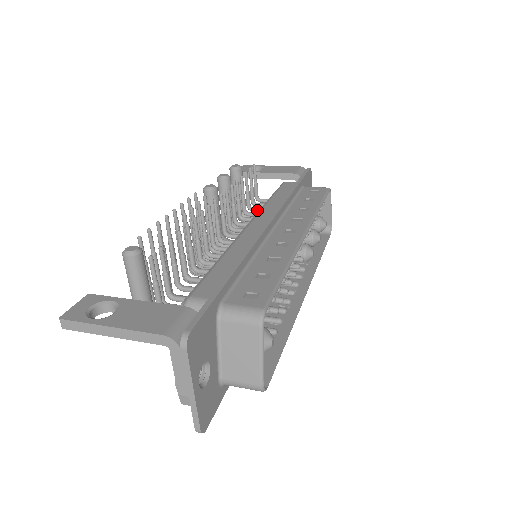
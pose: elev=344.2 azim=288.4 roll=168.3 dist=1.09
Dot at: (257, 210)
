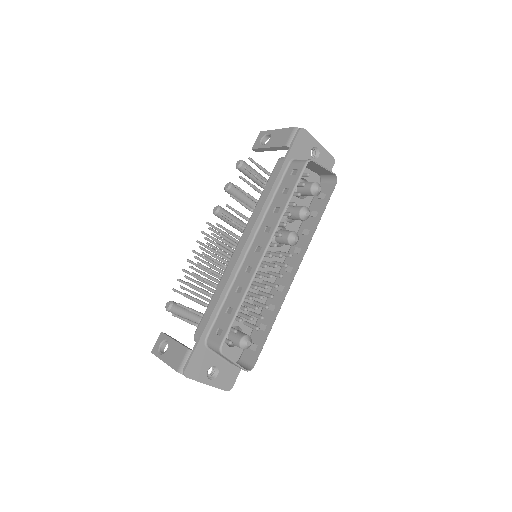
Dot at: occluded
